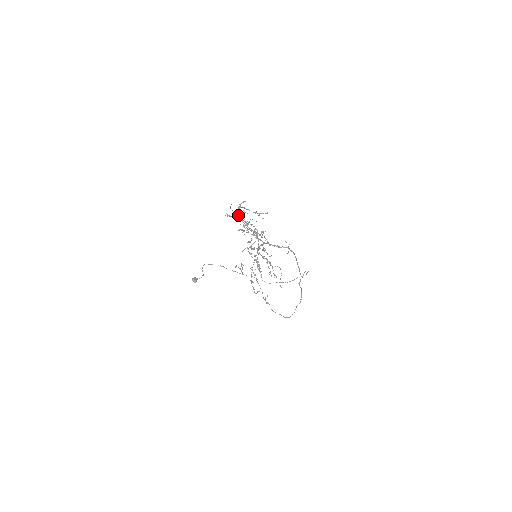
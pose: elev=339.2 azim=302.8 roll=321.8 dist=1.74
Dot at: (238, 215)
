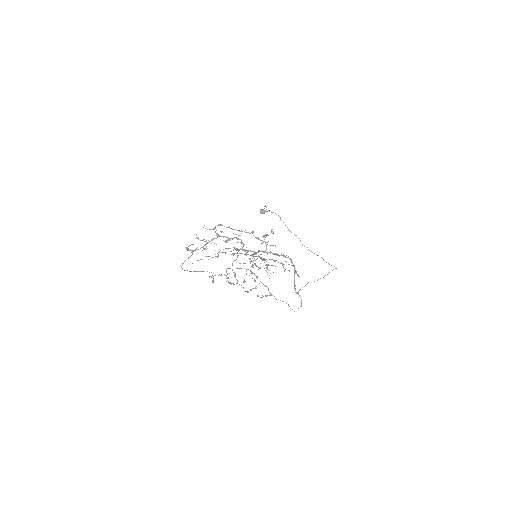
Dot at: (205, 241)
